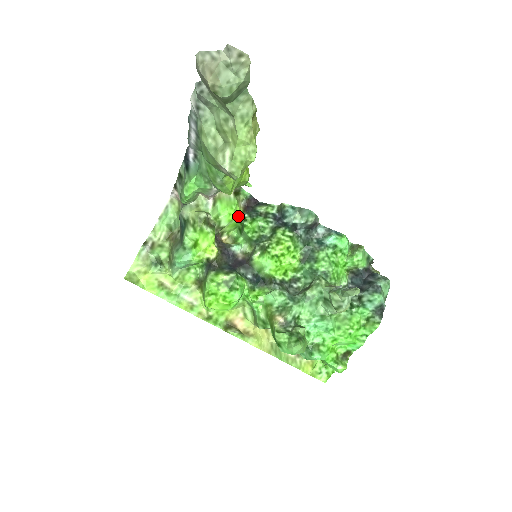
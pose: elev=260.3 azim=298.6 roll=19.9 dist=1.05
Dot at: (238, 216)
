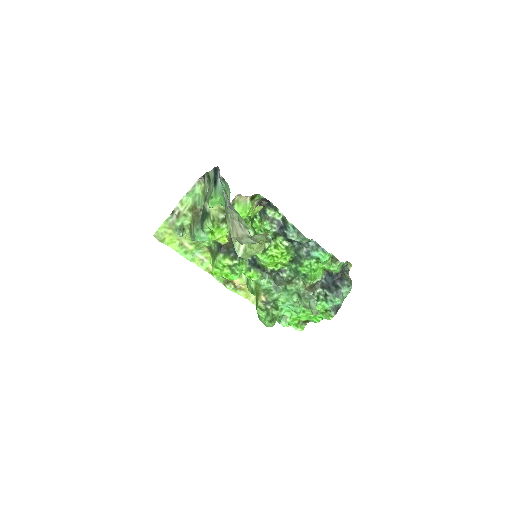
Dot at: (250, 213)
